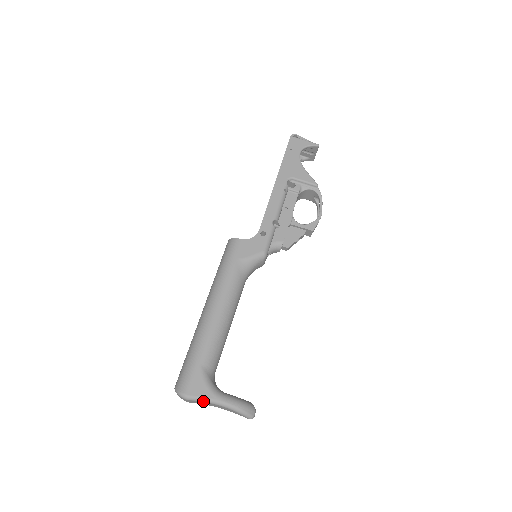
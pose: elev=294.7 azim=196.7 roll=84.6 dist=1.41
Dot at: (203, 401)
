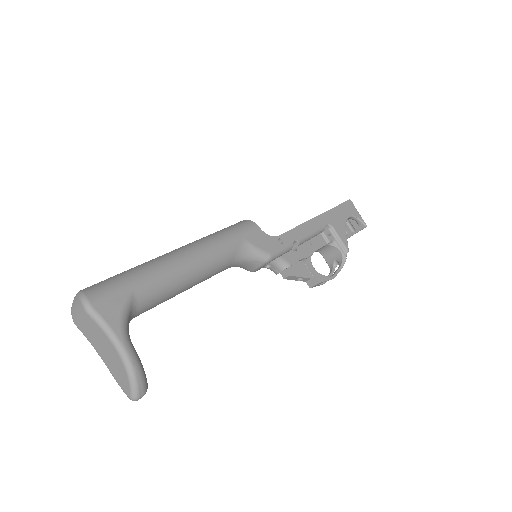
Dot at: (103, 328)
